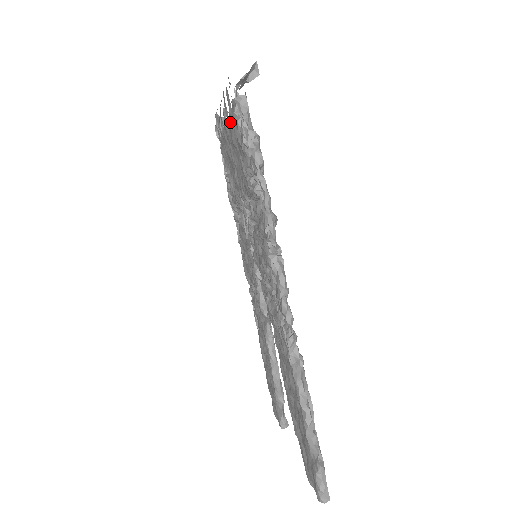
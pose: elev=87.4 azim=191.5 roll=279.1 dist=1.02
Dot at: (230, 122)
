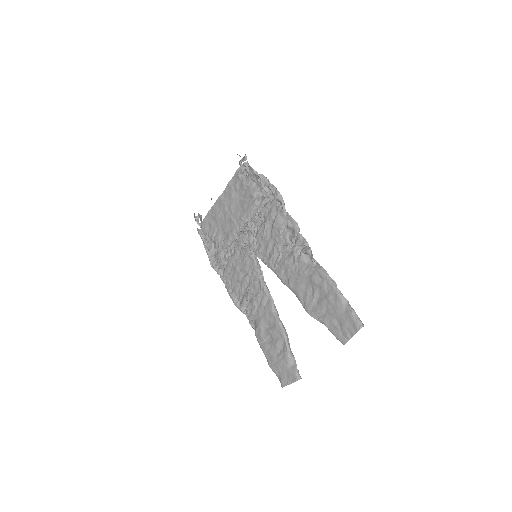
Dot at: (228, 189)
